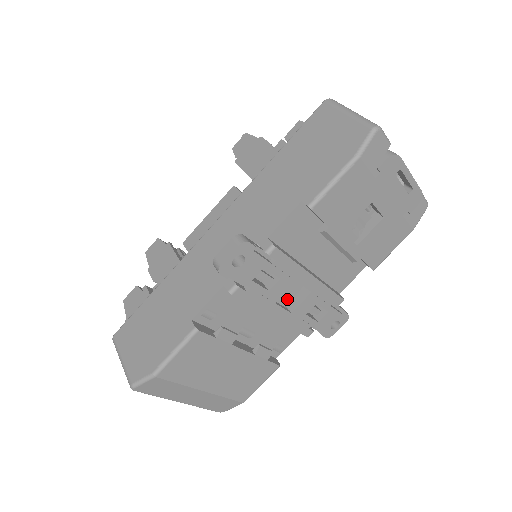
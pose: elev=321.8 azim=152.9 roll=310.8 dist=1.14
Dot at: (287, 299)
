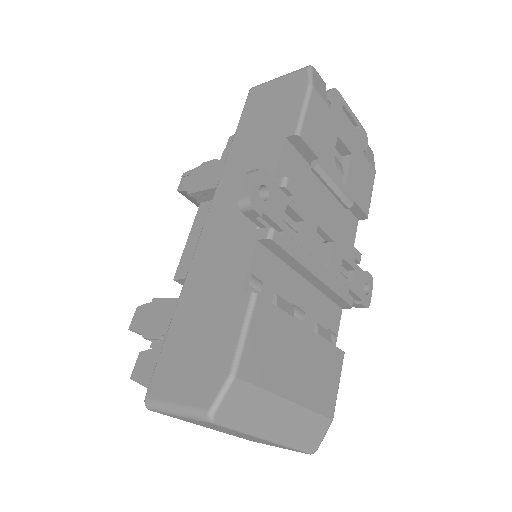
Dot at: occluded
